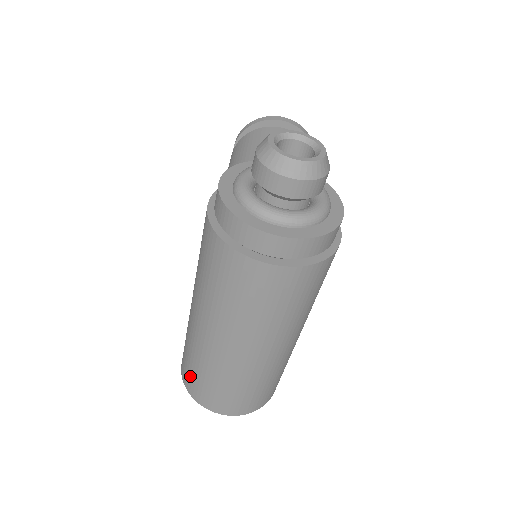
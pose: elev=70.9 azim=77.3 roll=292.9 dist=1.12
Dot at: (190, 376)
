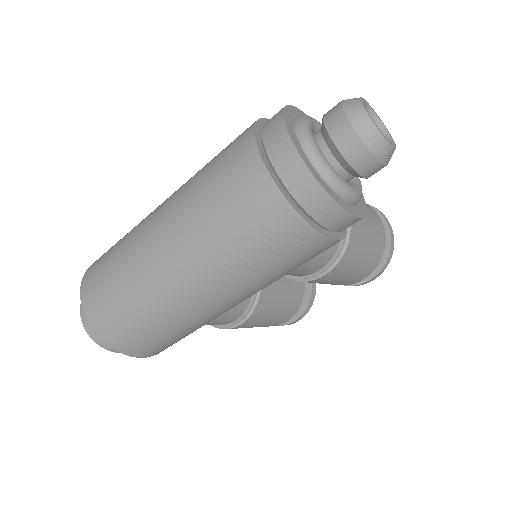
Dot at: (107, 251)
